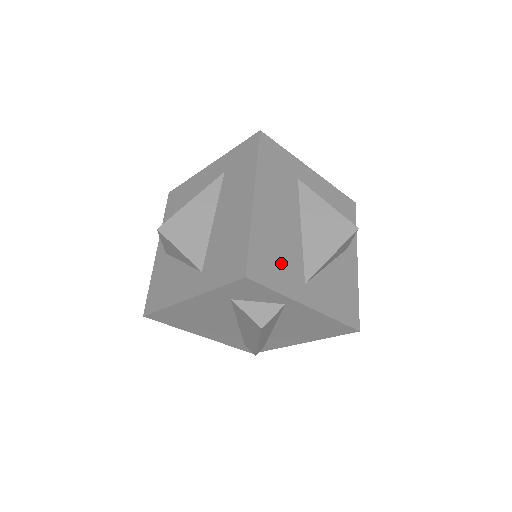
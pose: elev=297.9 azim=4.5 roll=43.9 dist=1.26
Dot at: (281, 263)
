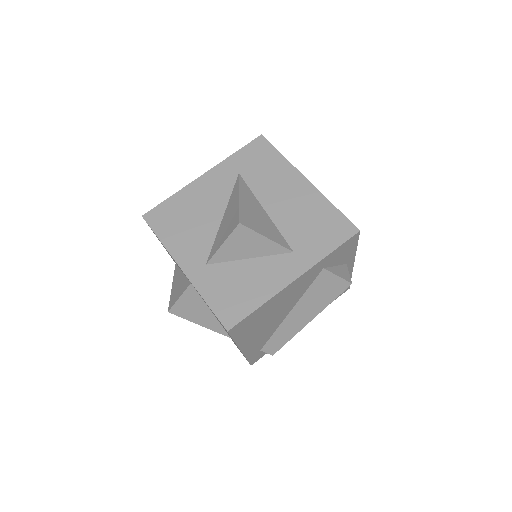
Dot at: occluded
